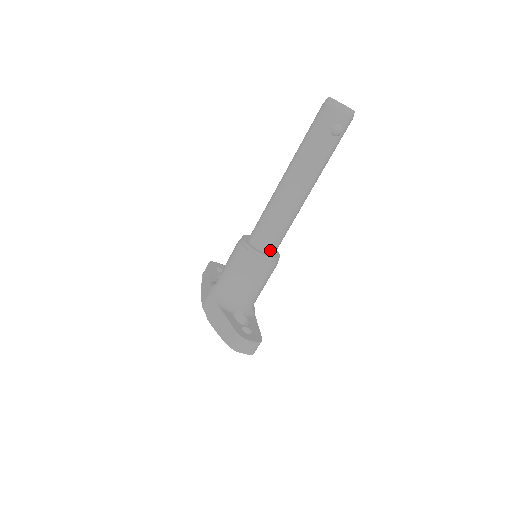
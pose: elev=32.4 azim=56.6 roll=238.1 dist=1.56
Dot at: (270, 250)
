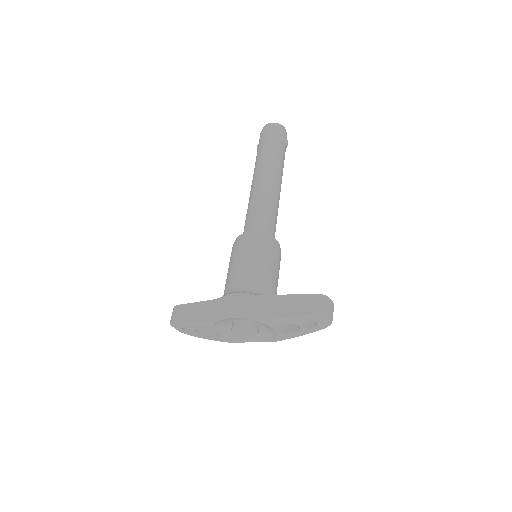
Dot at: occluded
